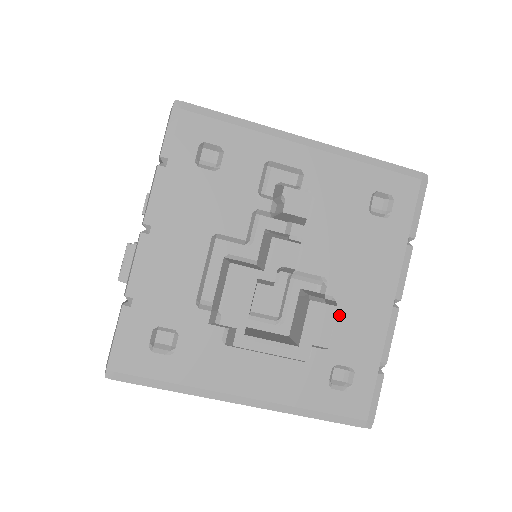
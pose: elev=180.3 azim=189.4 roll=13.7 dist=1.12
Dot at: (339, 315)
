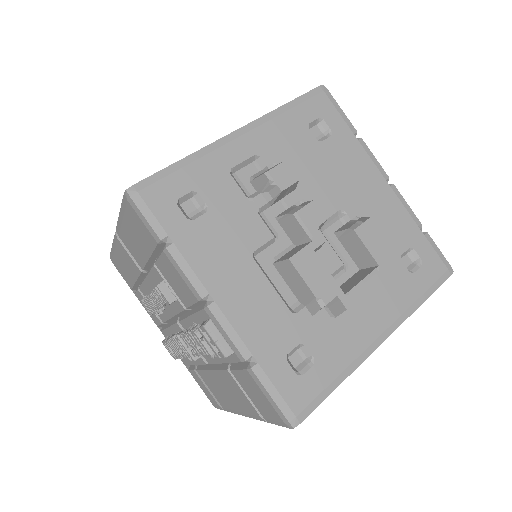
Dot at: occluded
